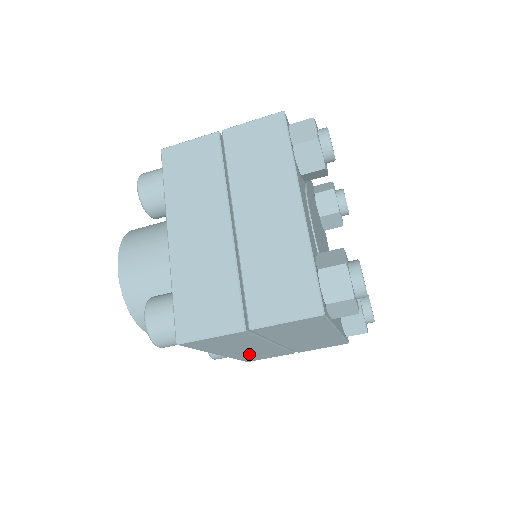
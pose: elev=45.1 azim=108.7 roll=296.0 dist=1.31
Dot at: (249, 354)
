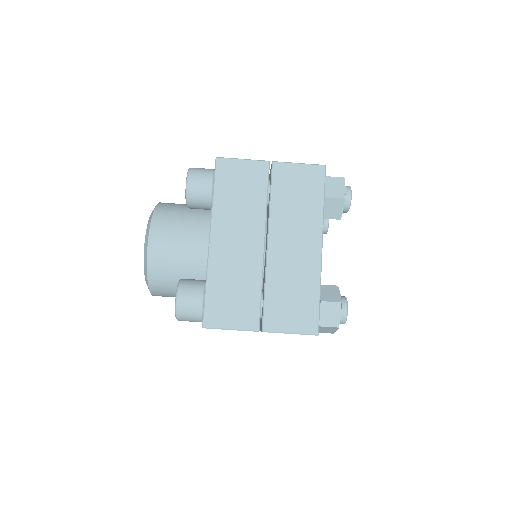
Dot at: occluded
